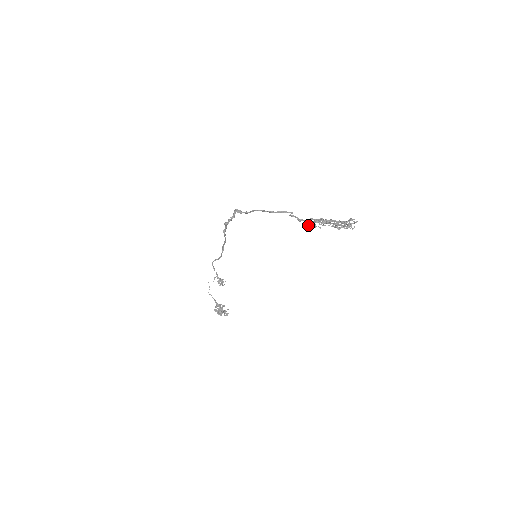
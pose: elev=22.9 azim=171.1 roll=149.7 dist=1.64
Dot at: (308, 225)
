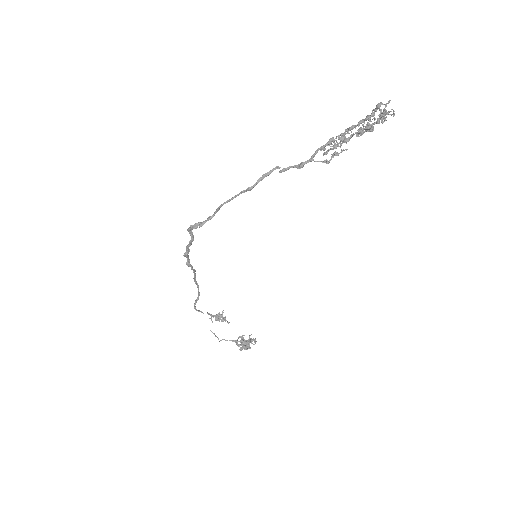
Dot at: occluded
